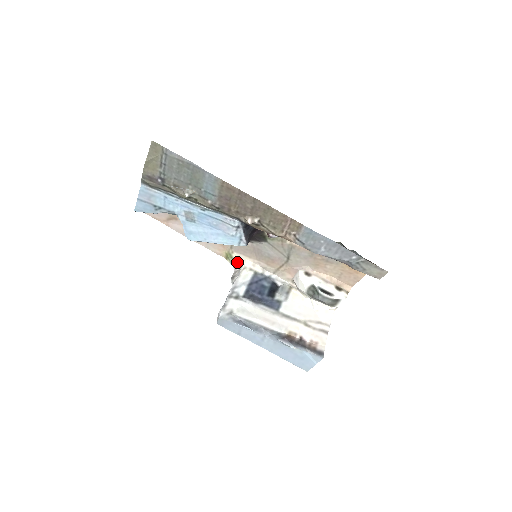
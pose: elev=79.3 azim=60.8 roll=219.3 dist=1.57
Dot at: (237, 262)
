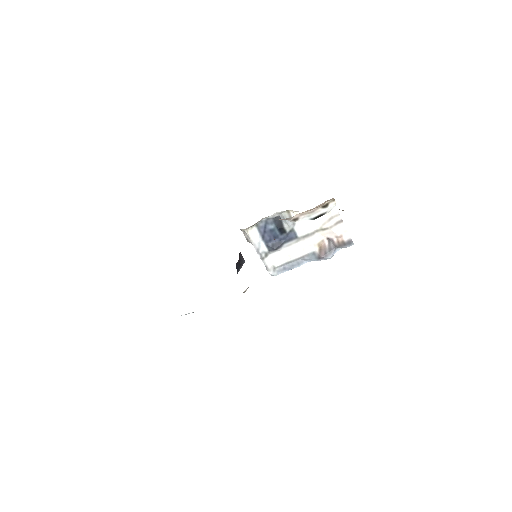
Dot at: occluded
